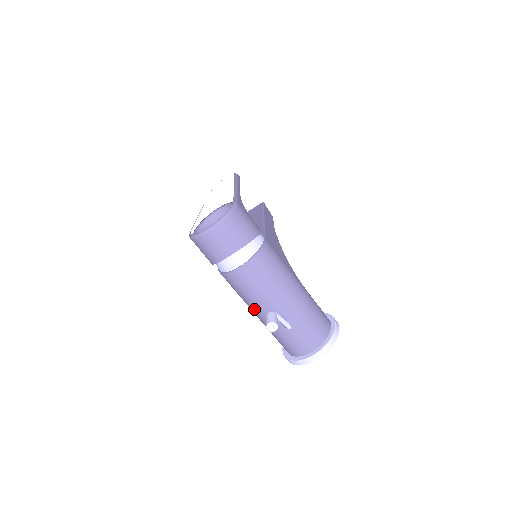
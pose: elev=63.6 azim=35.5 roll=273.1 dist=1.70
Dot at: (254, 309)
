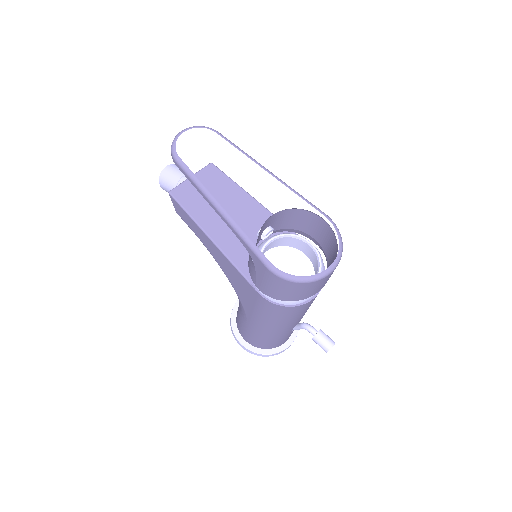
Dot at: (279, 327)
